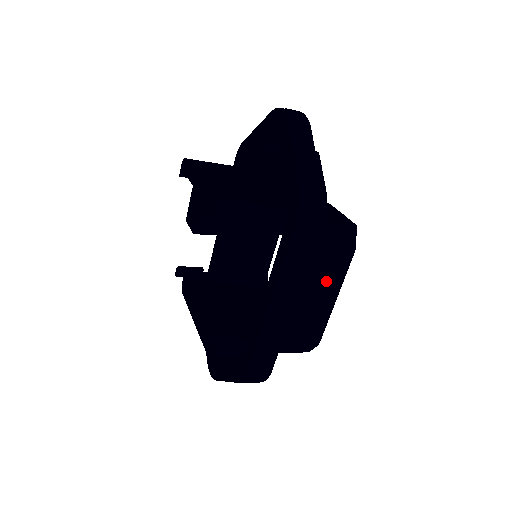
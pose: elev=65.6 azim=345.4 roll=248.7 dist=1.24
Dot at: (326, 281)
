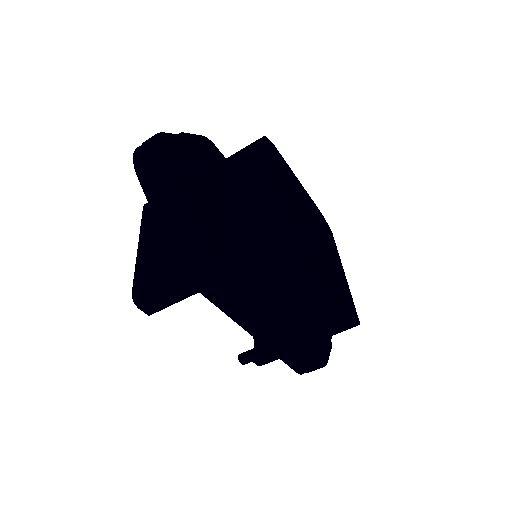
Dot at: (297, 291)
